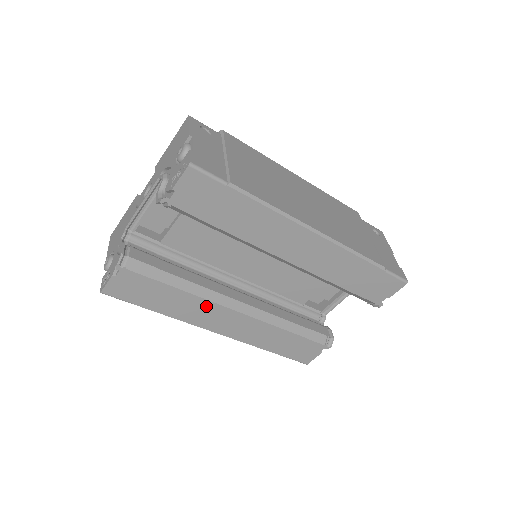
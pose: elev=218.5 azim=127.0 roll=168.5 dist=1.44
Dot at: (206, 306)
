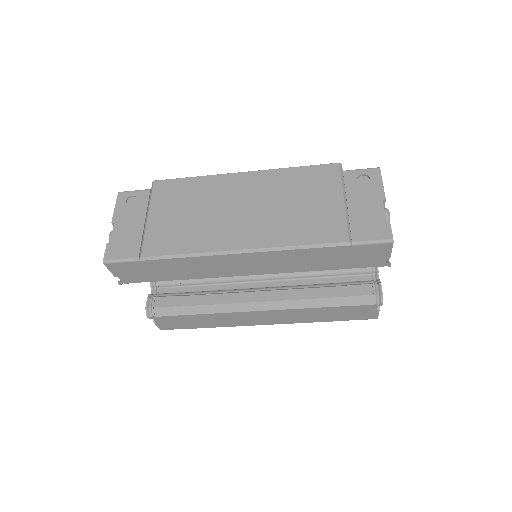
Dot at: (233, 315)
